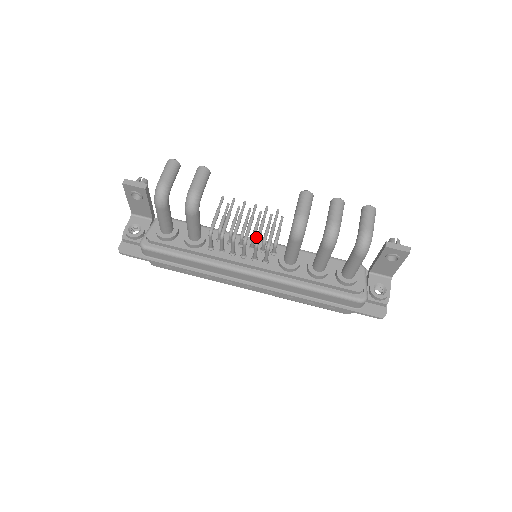
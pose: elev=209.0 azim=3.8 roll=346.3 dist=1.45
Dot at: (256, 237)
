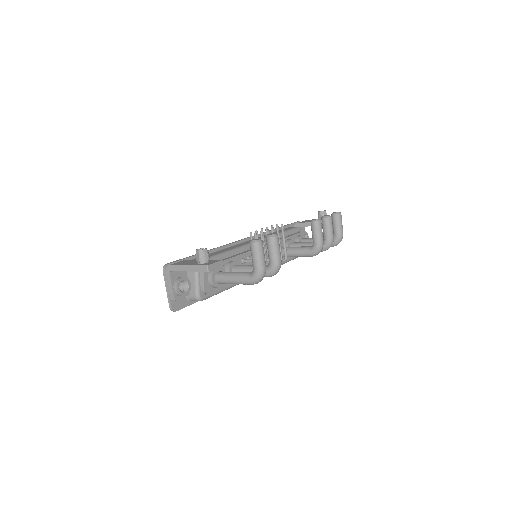
Dot at: occluded
